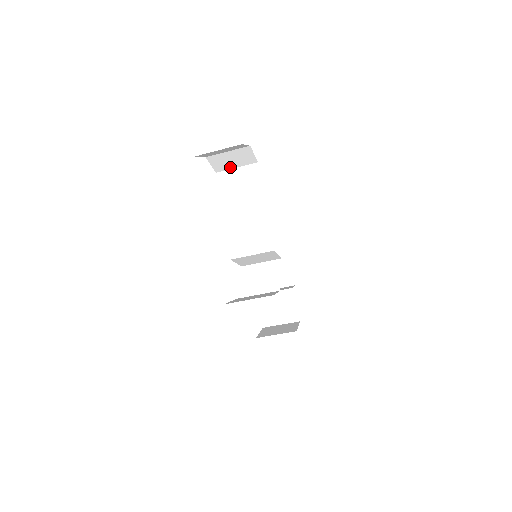
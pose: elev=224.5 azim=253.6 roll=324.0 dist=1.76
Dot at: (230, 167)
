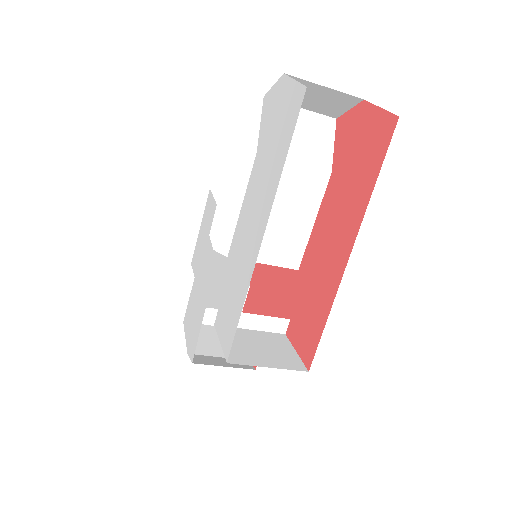
Dot at: occluded
